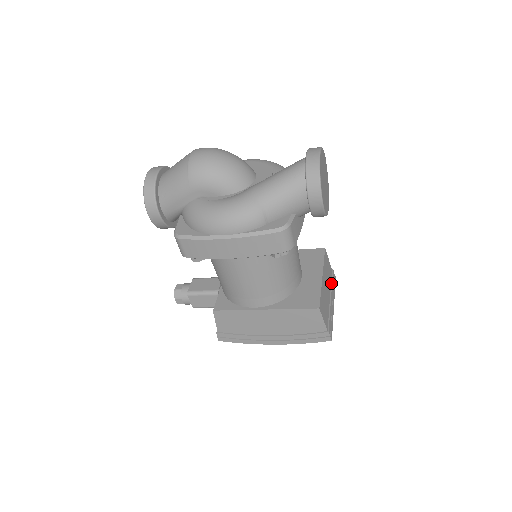
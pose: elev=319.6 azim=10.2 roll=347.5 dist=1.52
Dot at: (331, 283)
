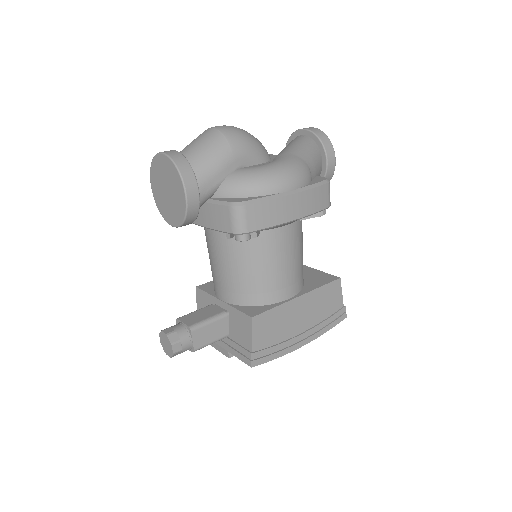
Dot at: occluded
